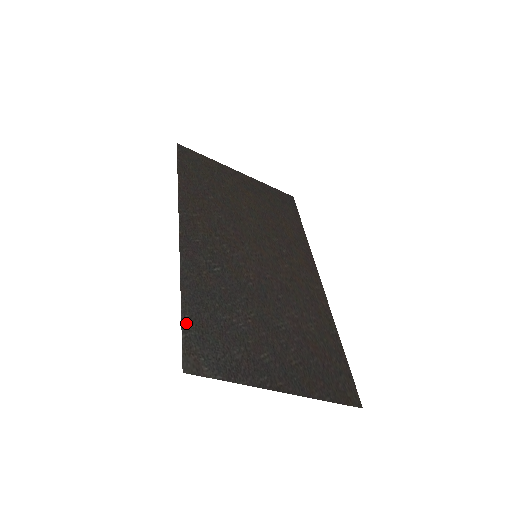
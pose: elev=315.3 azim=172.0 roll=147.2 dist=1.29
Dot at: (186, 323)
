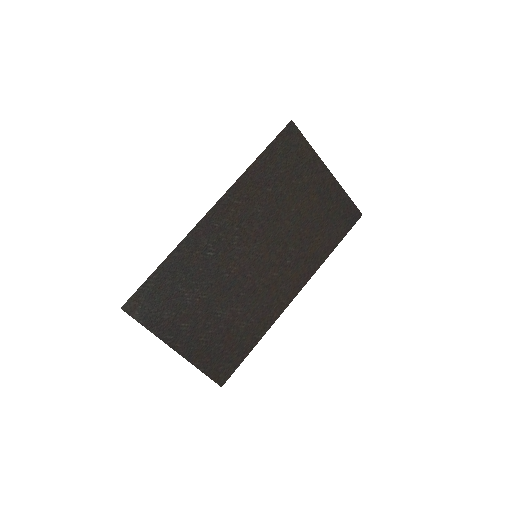
Dot at: (150, 281)
